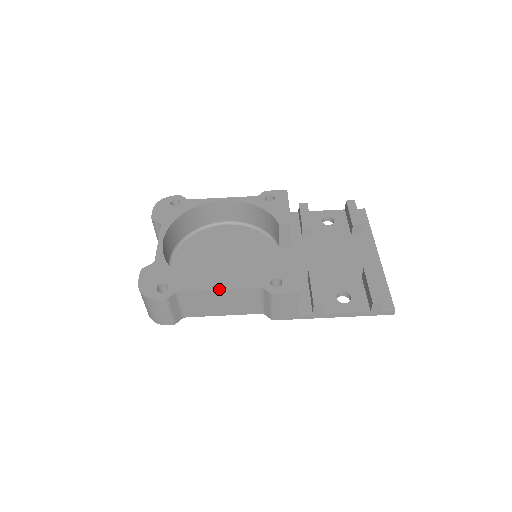
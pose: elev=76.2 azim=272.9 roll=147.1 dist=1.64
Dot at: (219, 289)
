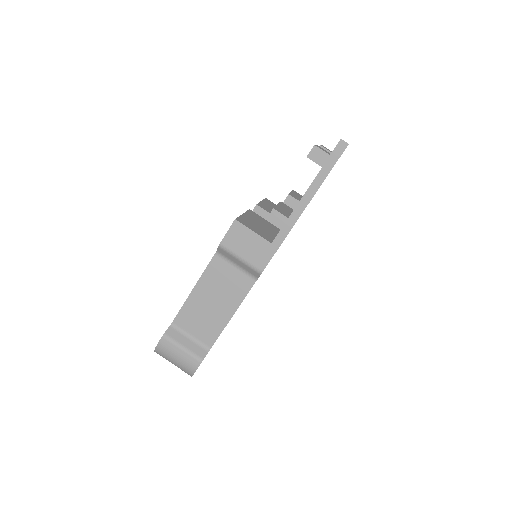
Dot at: (193, 289)
